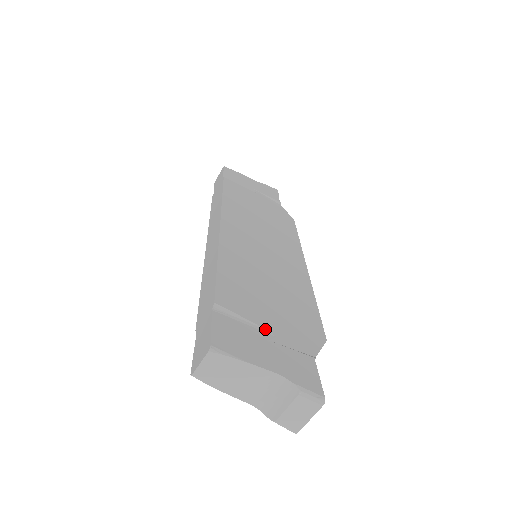
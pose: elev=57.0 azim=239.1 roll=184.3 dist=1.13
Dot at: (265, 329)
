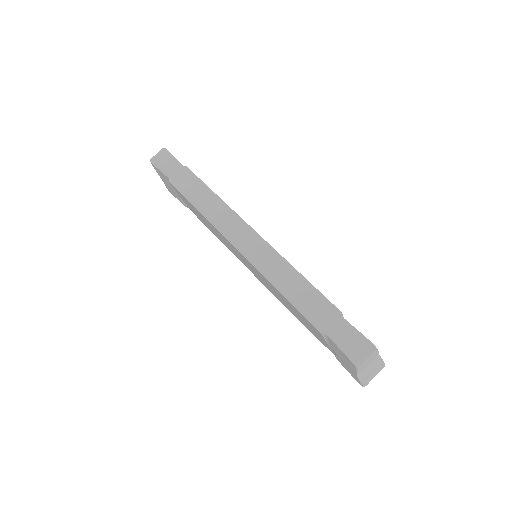
Dot at: occluded
